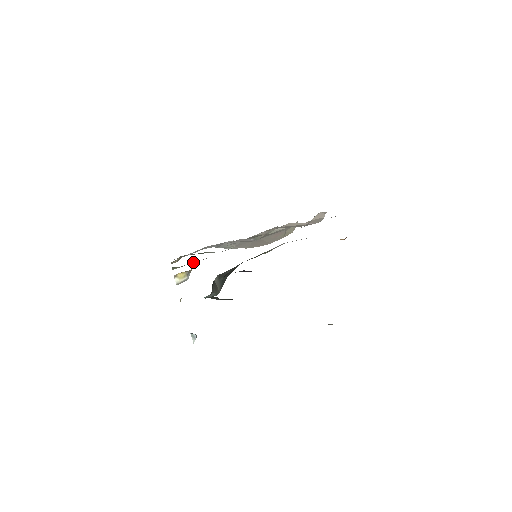
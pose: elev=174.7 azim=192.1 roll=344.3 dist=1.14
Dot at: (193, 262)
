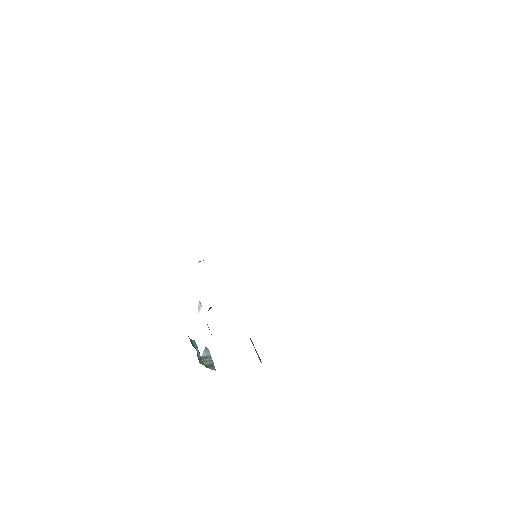
Dot at: occluded
